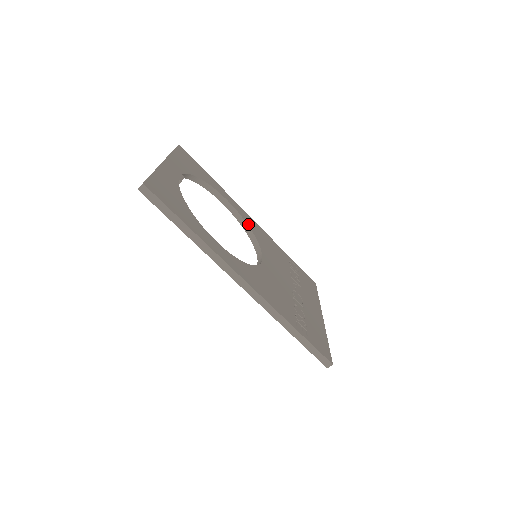
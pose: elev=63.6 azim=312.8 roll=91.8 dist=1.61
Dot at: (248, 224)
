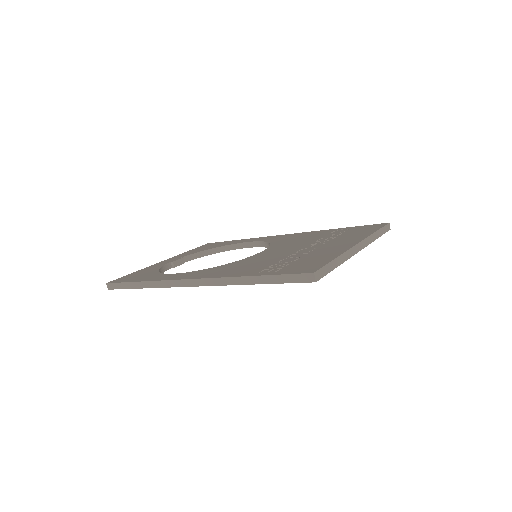
Dot at: (268, 241)
